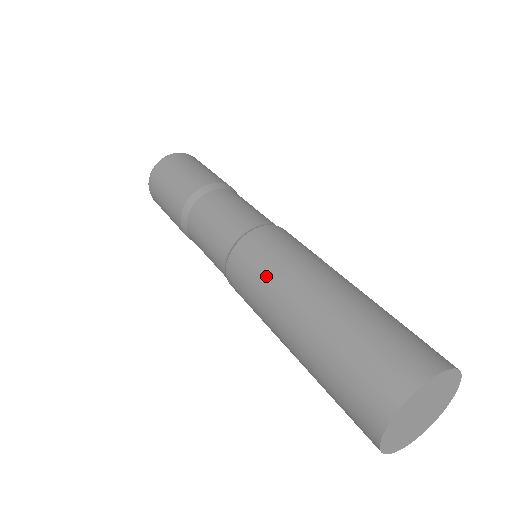
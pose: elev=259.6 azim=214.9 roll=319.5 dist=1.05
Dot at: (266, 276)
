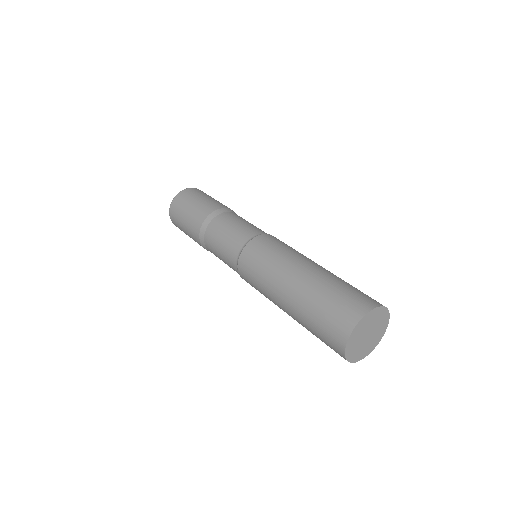
Dot at: (273, 259)
